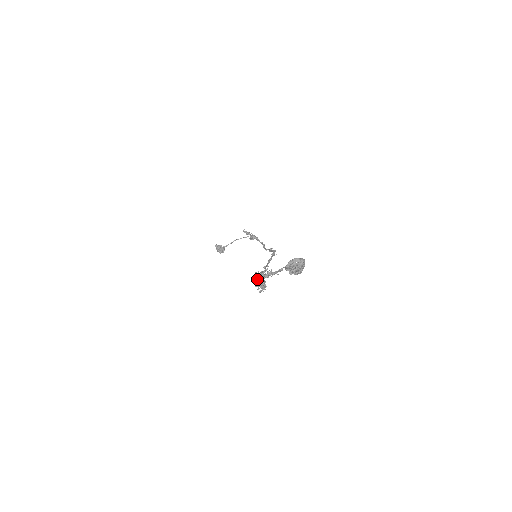
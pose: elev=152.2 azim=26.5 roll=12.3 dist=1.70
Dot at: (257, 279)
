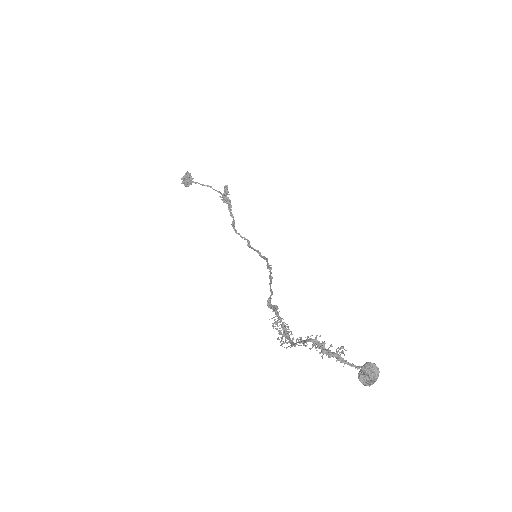
Dot at: (313, 345)
